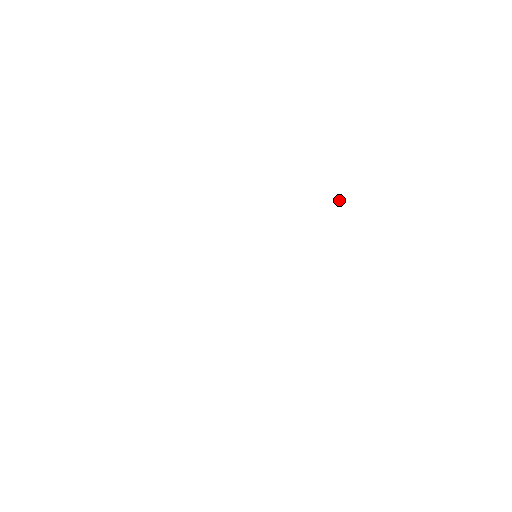
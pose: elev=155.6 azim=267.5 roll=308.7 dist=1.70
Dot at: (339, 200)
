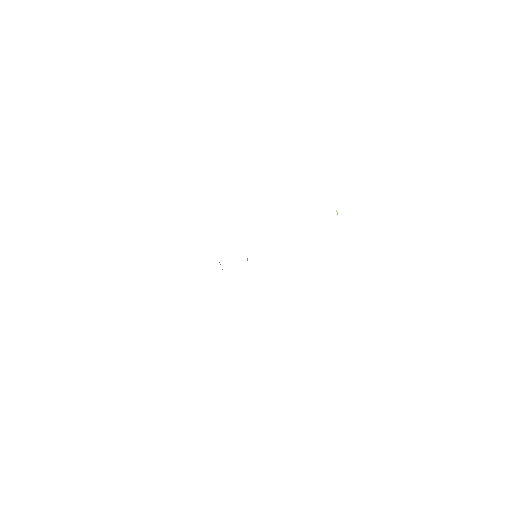
Dot at: occluded
